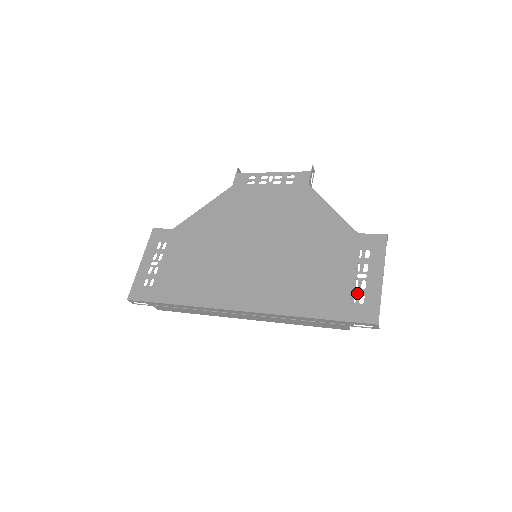
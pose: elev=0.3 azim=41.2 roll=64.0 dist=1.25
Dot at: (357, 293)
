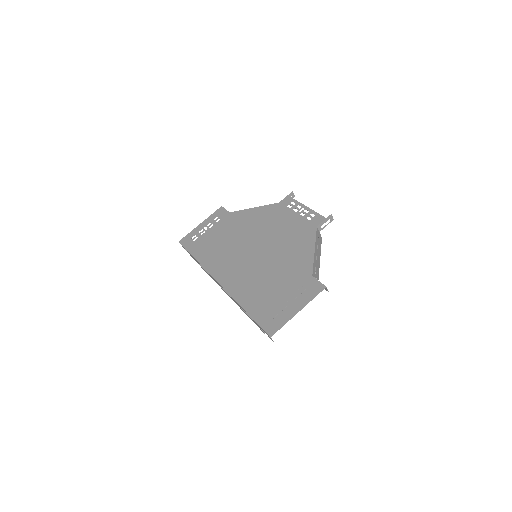
Dot at: (278, 312)
